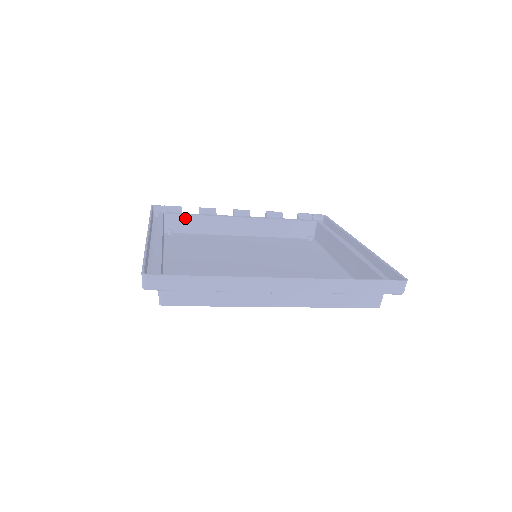
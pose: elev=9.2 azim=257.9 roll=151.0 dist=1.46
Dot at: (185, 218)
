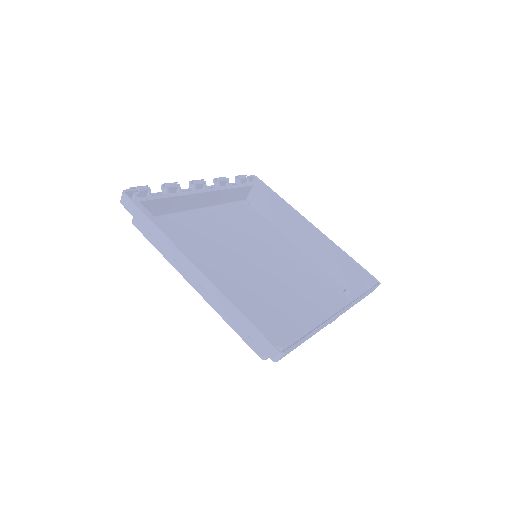
Dot at: (158, 202)
